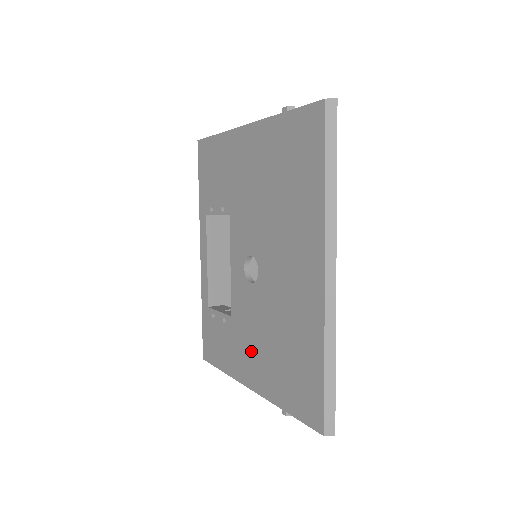
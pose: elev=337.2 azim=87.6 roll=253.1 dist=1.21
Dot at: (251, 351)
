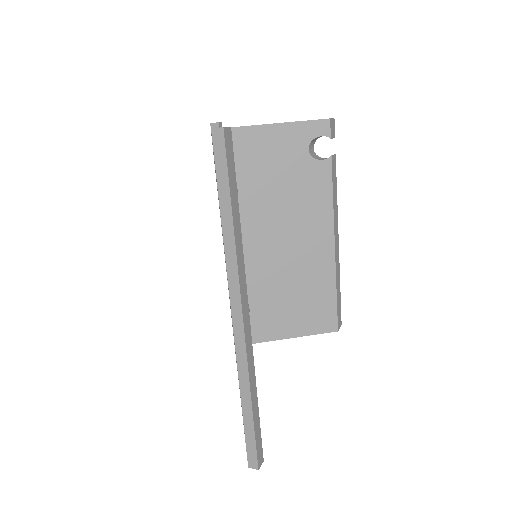
Dot at: occluded
